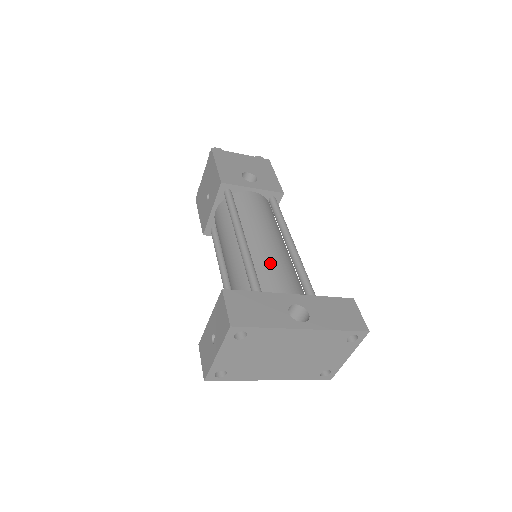
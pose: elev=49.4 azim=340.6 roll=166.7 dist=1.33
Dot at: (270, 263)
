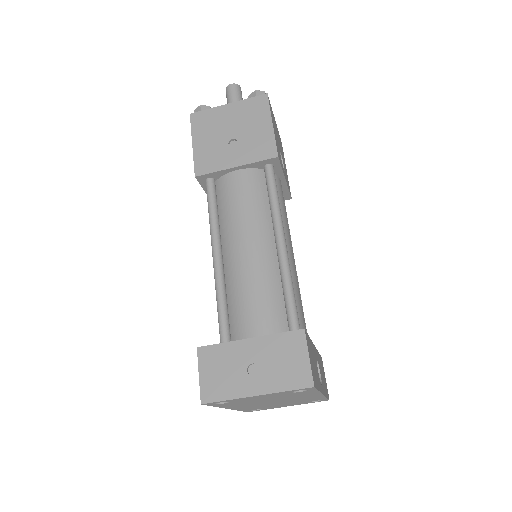
Dot at: (298, 293)
